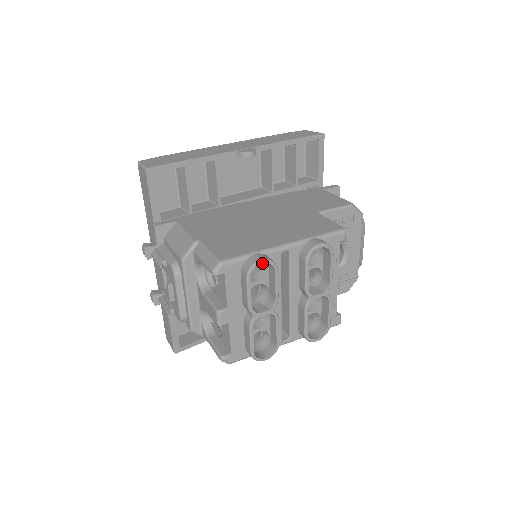
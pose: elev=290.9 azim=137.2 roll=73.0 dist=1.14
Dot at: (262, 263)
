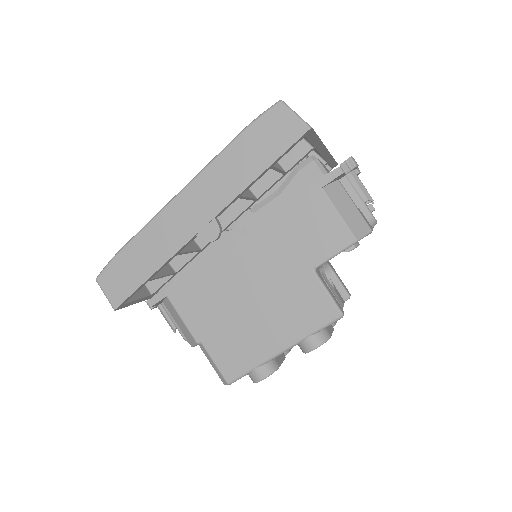
Dot at: occluded
